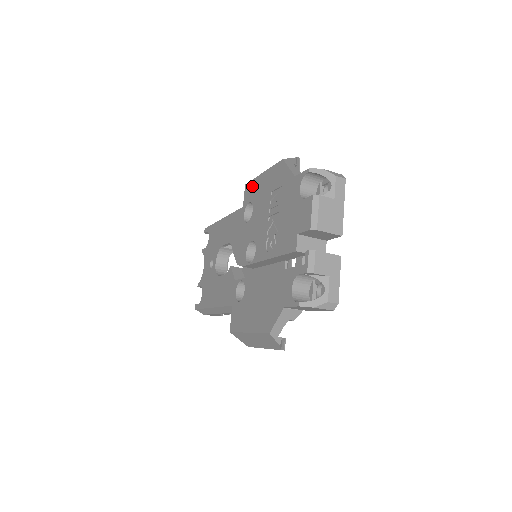
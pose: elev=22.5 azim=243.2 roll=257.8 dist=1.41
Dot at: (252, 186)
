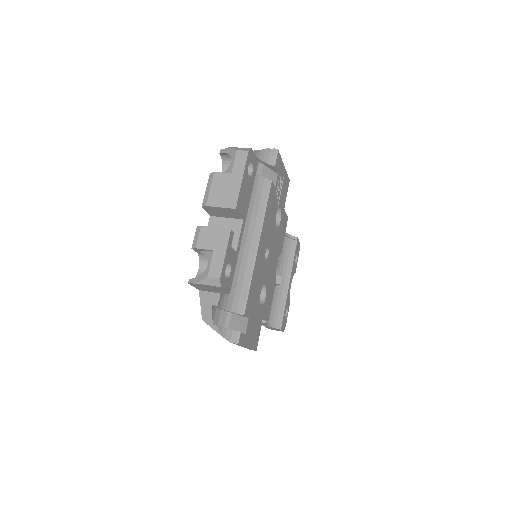
Dot at: occluded
